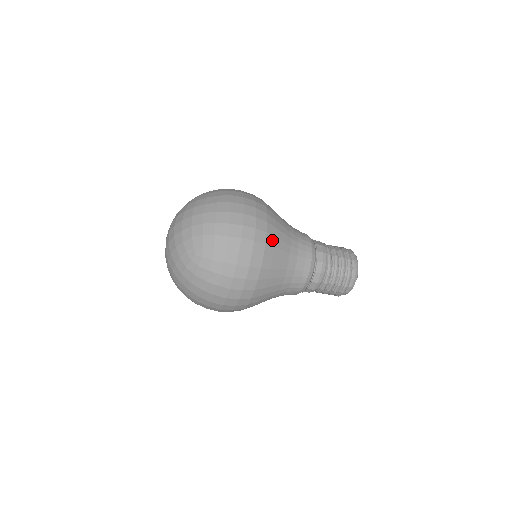
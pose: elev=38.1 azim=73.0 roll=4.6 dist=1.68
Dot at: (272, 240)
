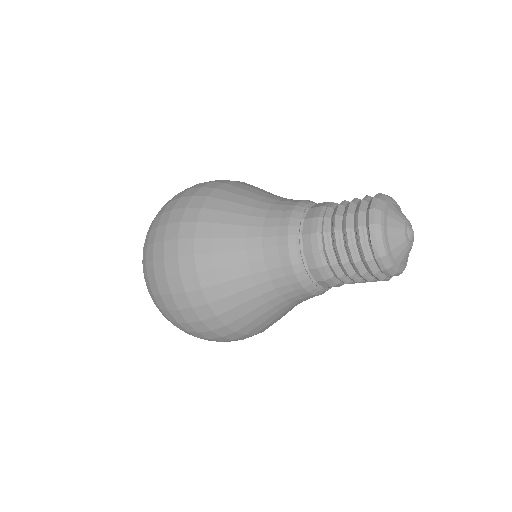
Dot at: (215, 291)
